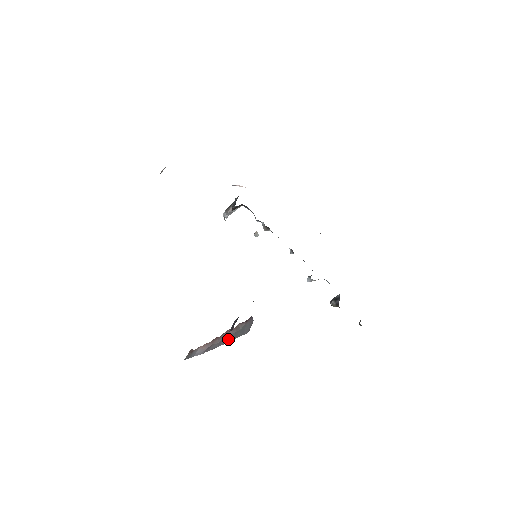
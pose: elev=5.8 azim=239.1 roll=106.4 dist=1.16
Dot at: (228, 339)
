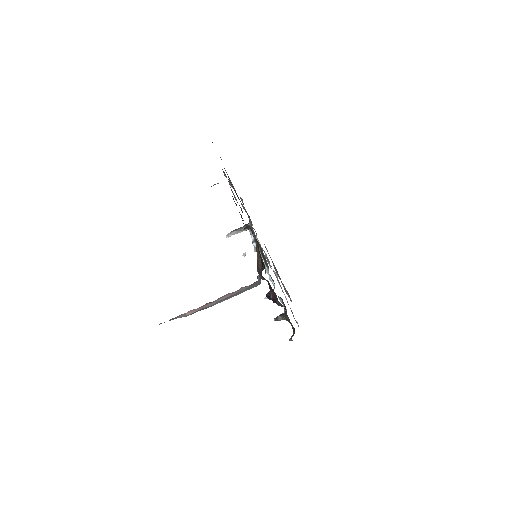
Dot at: (228, 298)
